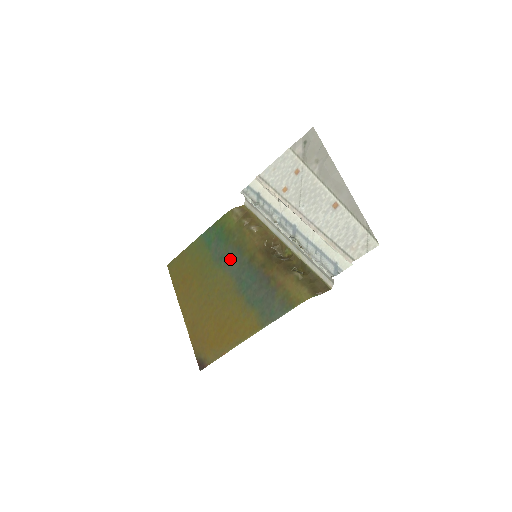
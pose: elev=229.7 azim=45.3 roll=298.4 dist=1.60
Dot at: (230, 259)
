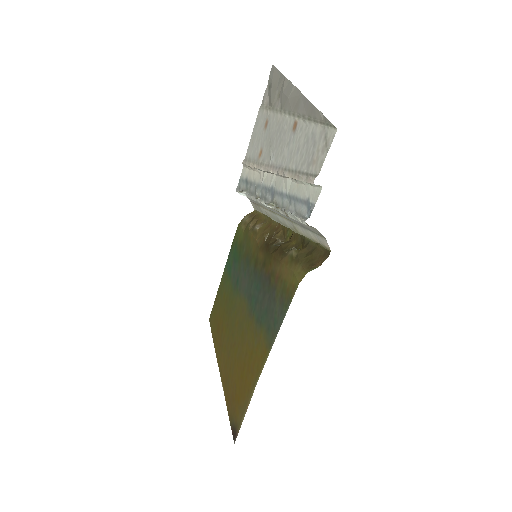
Dot at: (242, 277)
